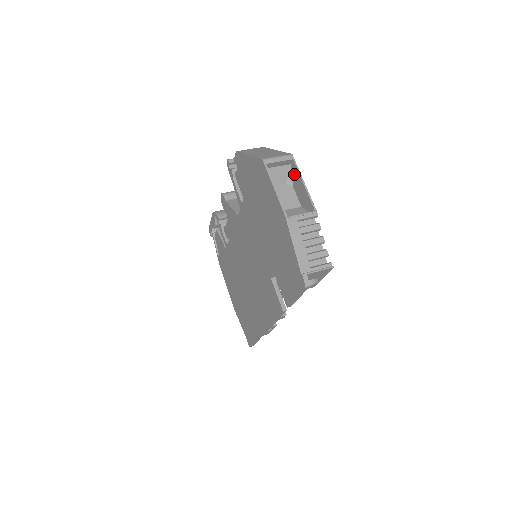
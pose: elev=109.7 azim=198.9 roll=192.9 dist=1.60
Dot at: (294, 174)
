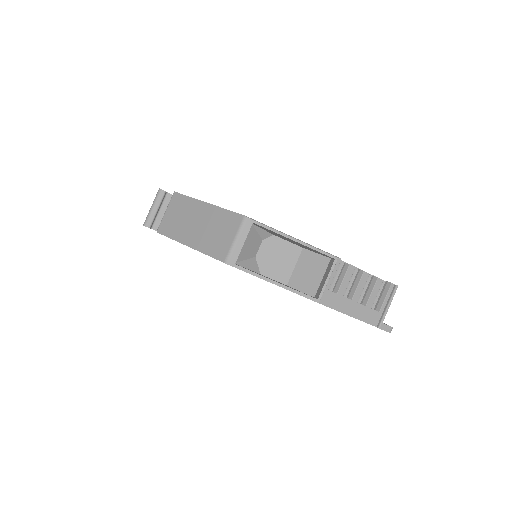
Dot at: (266, 230)
